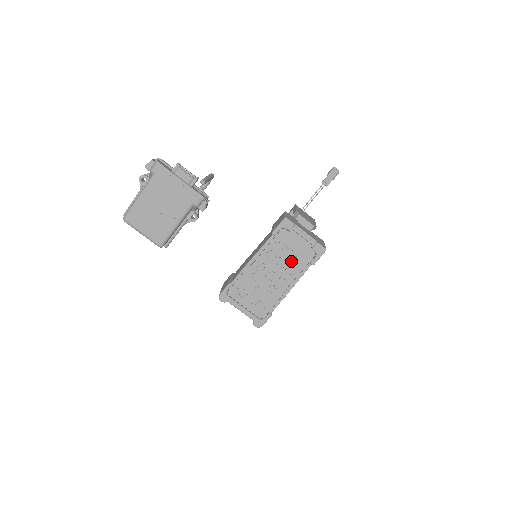
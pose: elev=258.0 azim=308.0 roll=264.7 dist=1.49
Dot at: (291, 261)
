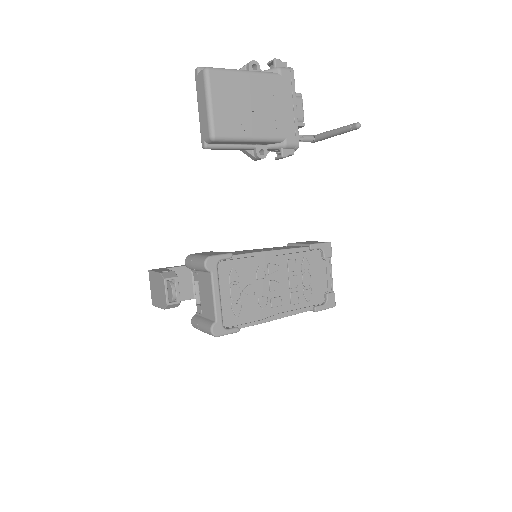
Dot at: (301, 289)
